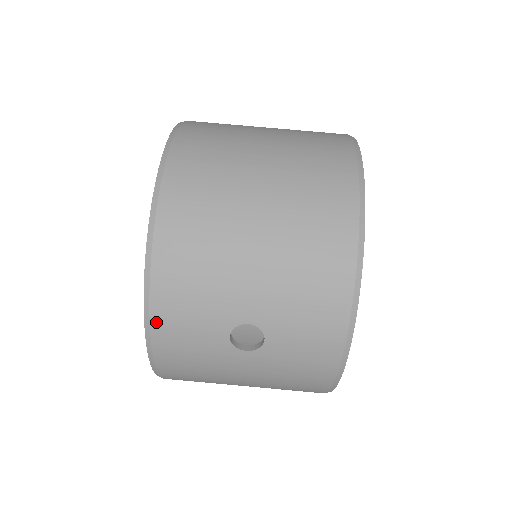
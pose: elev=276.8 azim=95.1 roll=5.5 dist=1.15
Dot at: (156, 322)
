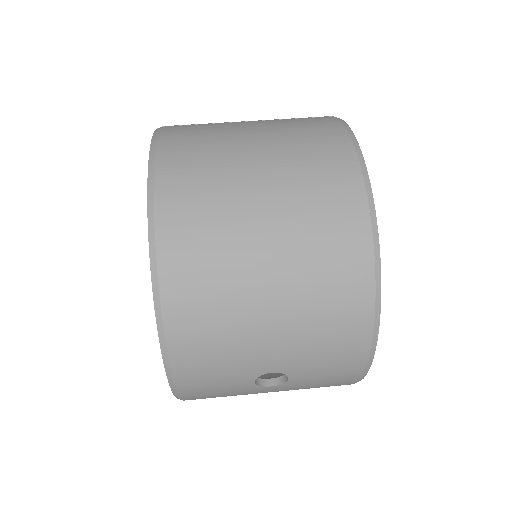
Dot at: (181, 385)
